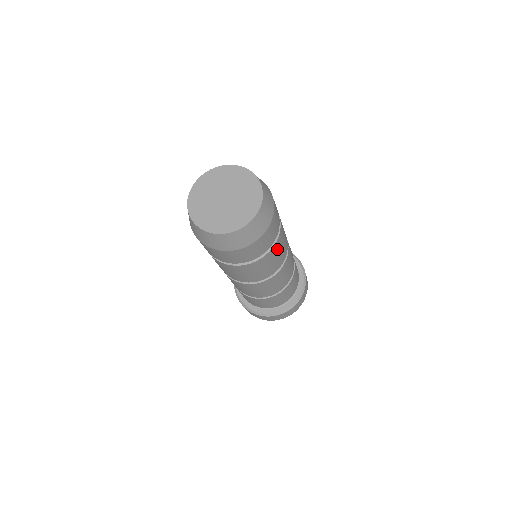
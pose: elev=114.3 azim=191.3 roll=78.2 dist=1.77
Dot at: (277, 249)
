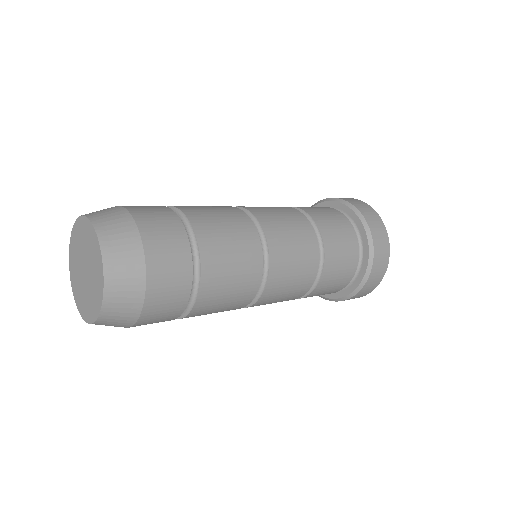
Dot at: (218, 258)
